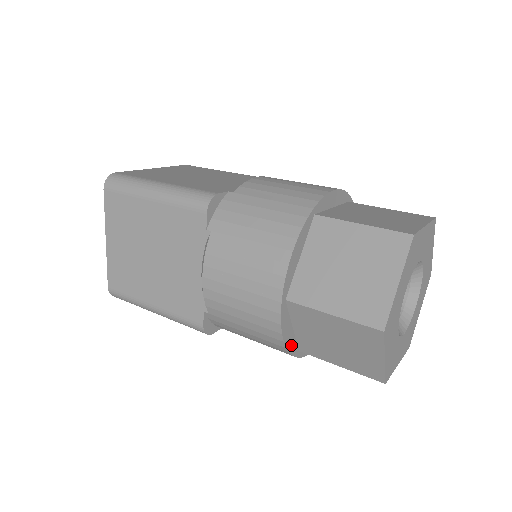
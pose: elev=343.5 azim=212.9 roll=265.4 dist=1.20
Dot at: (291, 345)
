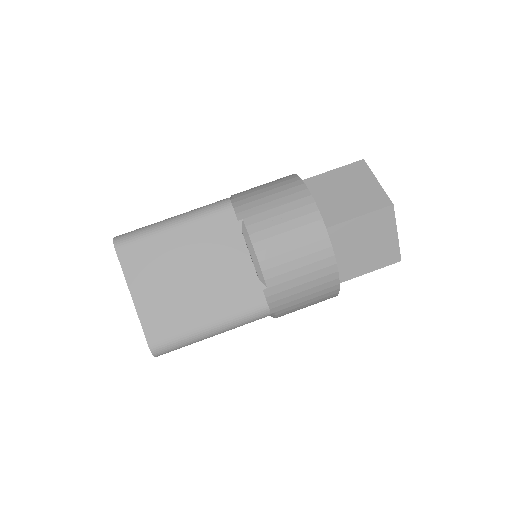
Dot at: occluded
